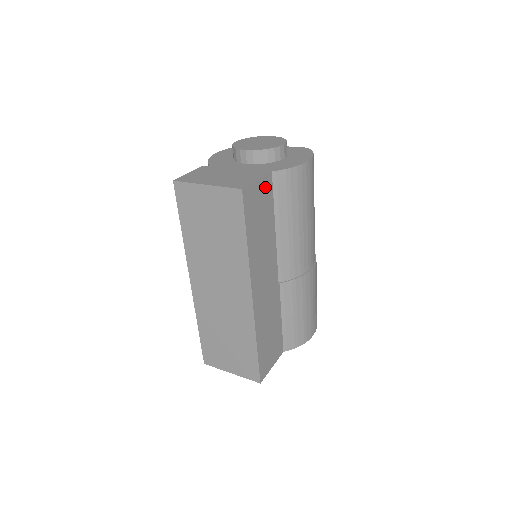
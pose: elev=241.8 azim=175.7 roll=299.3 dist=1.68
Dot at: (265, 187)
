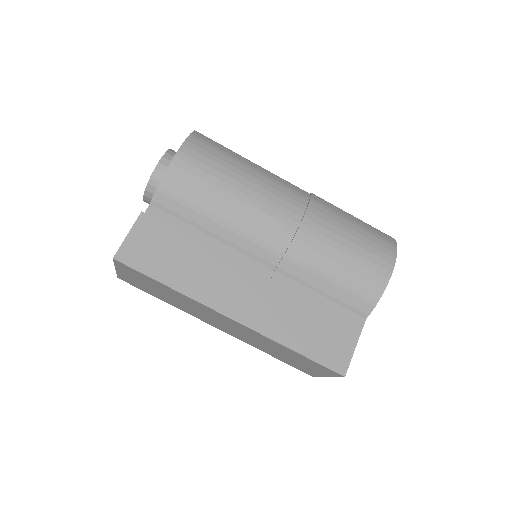
Dot at: (150, 225)
